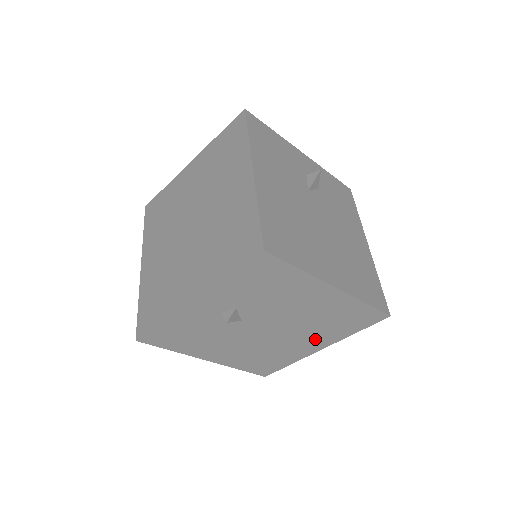
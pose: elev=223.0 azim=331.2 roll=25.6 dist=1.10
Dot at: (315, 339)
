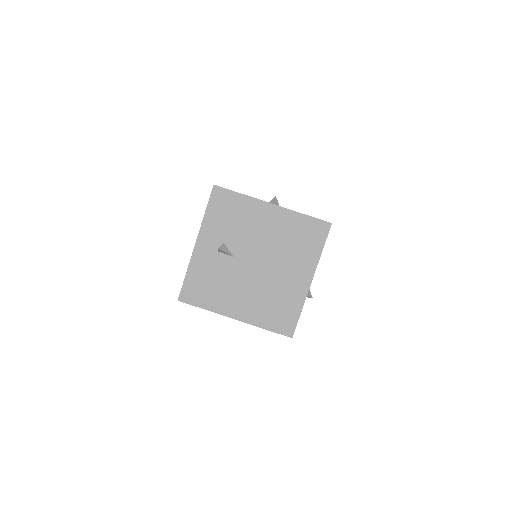
Dot at: (297, 268)
